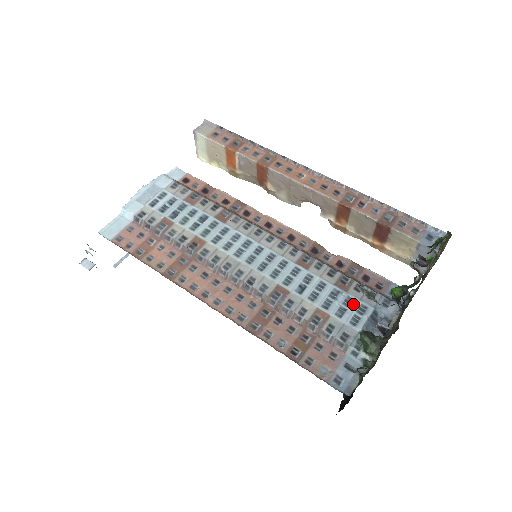
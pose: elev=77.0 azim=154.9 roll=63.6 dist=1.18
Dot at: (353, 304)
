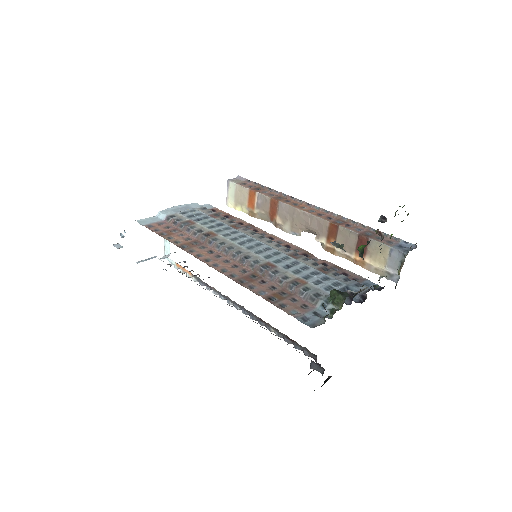
Dot at: (329, 280)
